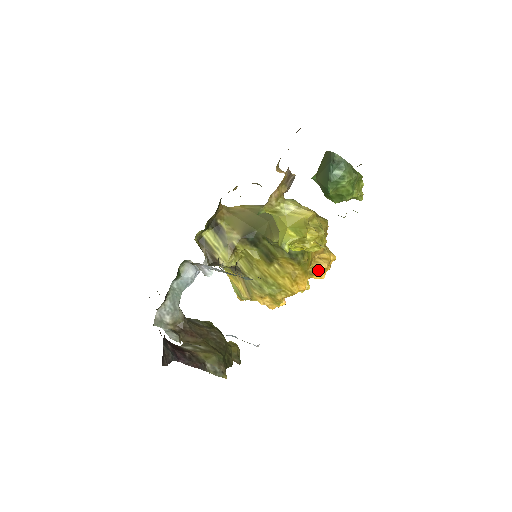
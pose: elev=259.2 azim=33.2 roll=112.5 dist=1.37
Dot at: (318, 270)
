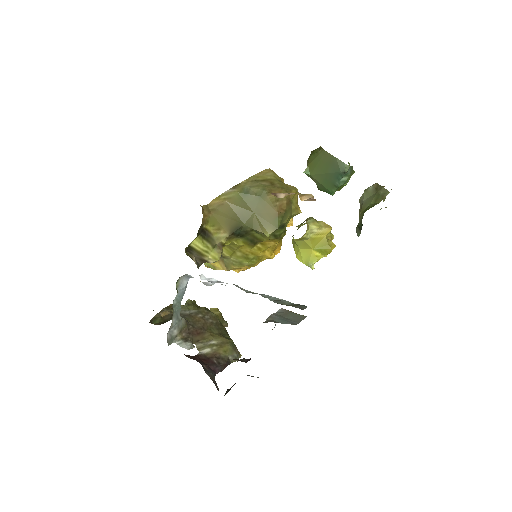
Dot at: occluded
